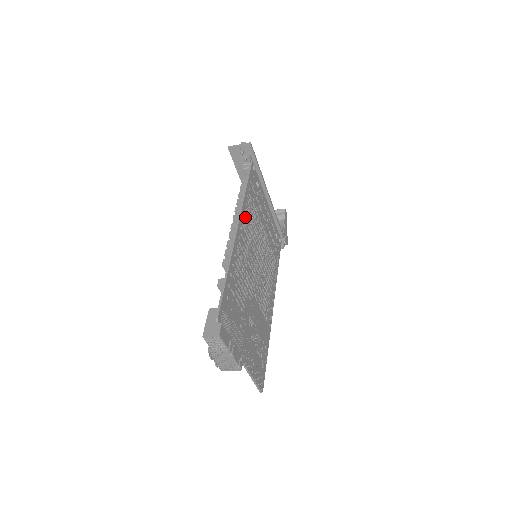
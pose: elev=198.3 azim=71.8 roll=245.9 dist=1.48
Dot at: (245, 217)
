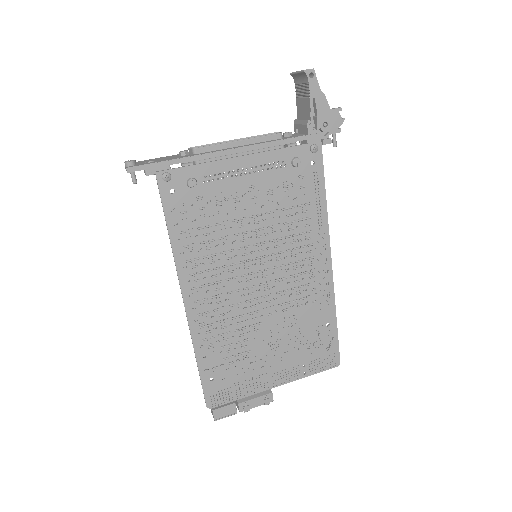
Dot at: (189, 276)
